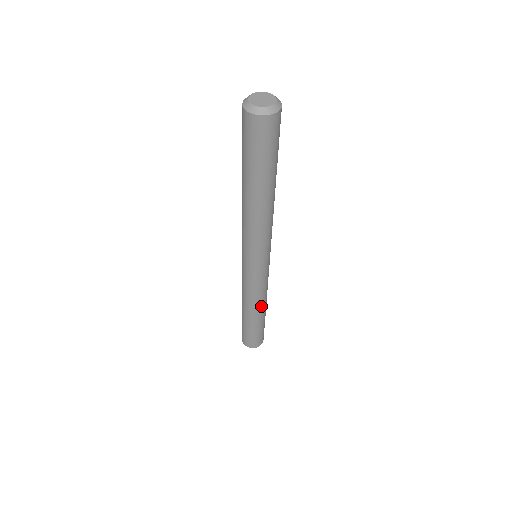
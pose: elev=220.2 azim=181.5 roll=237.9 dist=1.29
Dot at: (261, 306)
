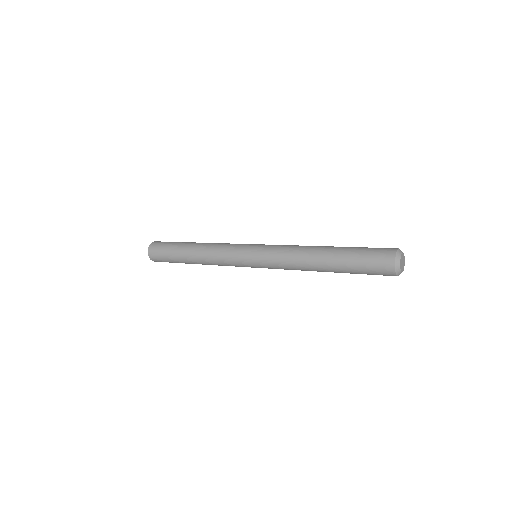
Dot at: occluded
